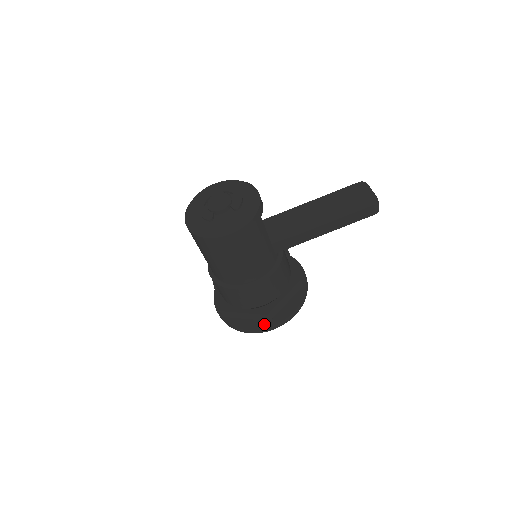
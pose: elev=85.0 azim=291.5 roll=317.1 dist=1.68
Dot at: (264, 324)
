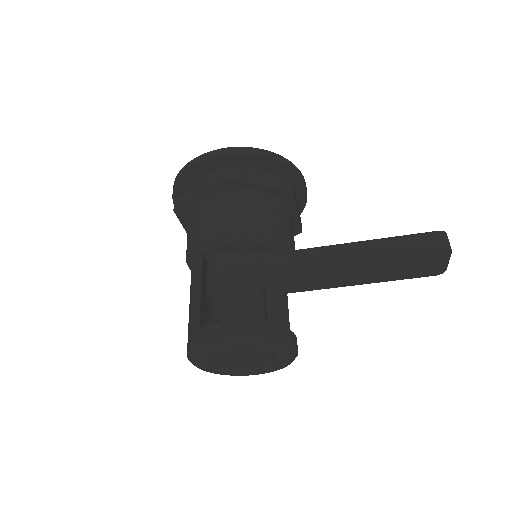
Dot at: occluded
